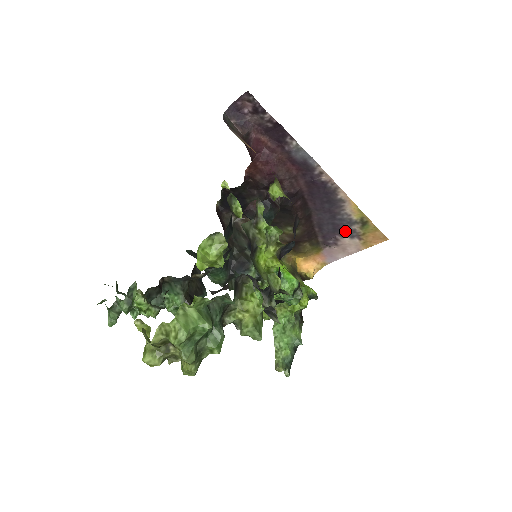
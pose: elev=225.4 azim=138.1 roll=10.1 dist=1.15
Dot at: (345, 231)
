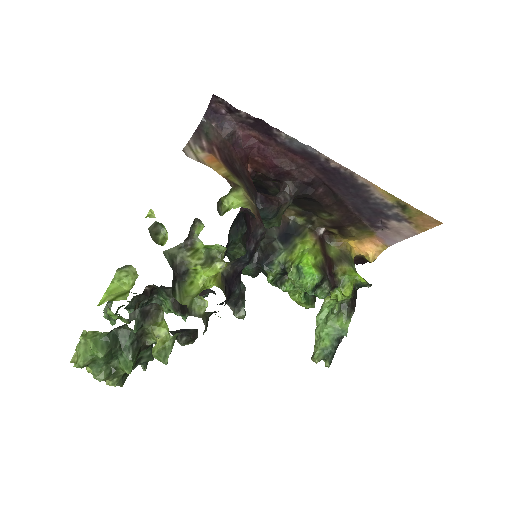
Dot at: (387, 215)
